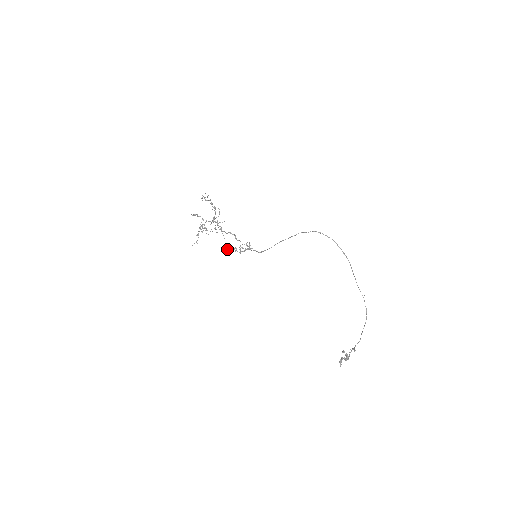
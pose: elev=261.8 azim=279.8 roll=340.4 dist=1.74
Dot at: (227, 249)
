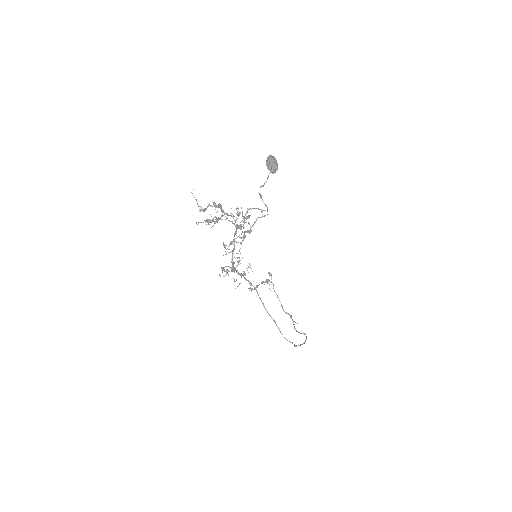
Dot at: (267, 167)
